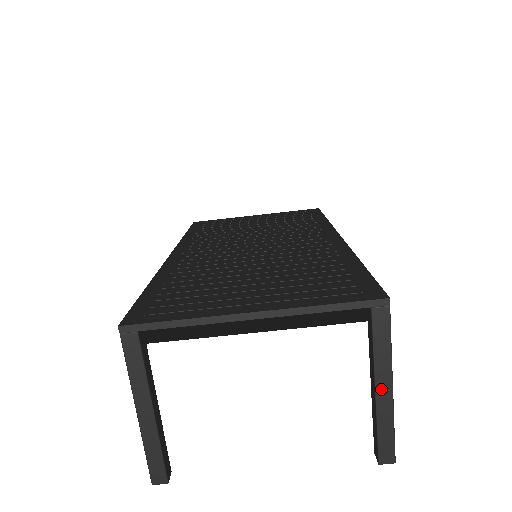
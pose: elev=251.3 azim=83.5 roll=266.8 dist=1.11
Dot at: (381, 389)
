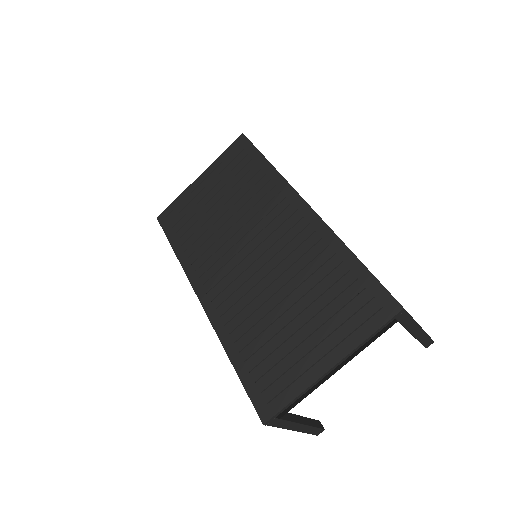
Dot at: (415, 332)
